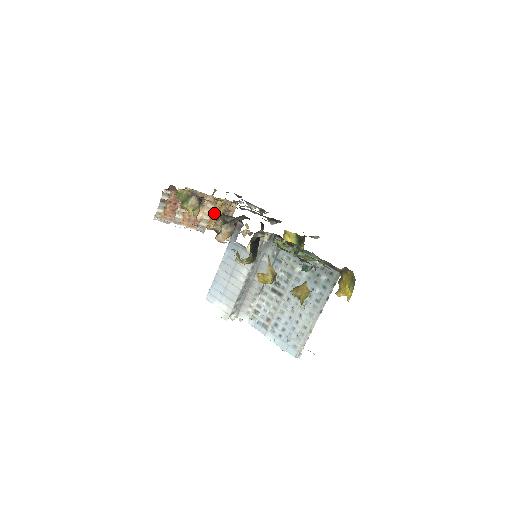
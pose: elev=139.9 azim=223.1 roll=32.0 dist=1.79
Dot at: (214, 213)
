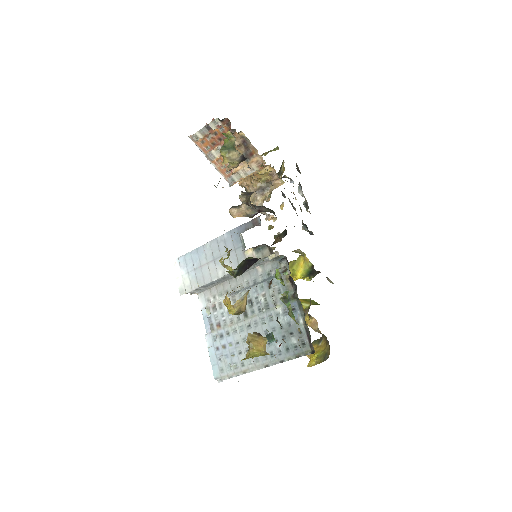
Dot at: (254, 175)
